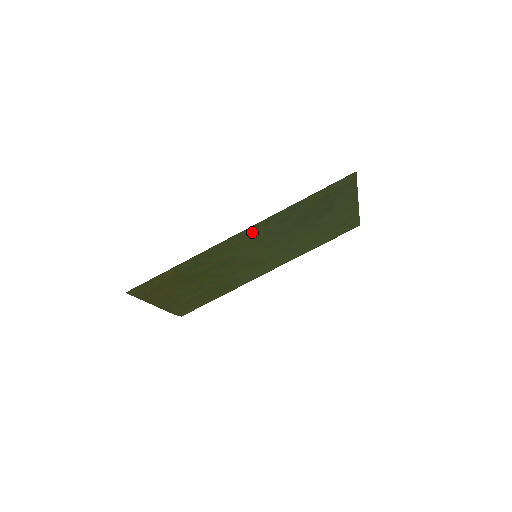
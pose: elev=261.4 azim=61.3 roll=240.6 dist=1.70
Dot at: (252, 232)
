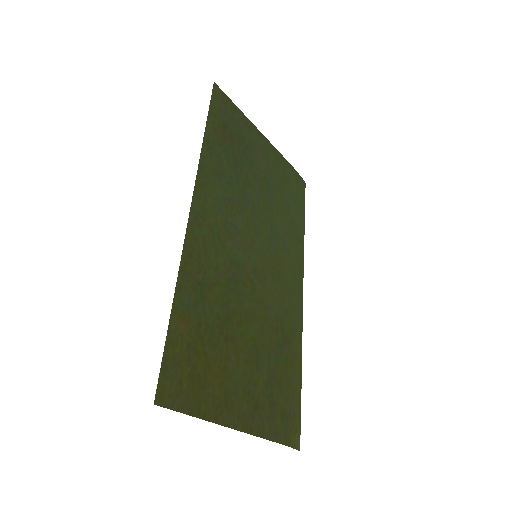
Dot at: (206, 203)
